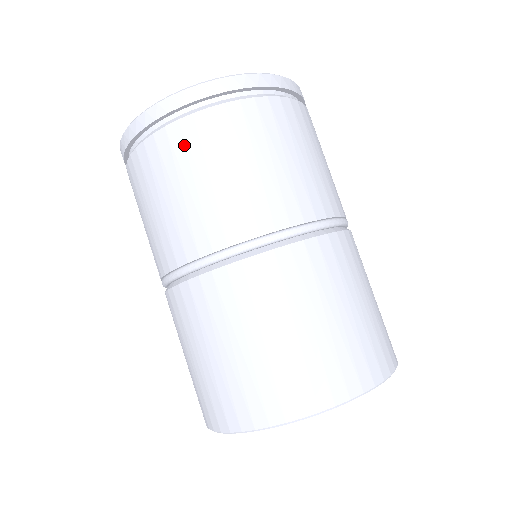
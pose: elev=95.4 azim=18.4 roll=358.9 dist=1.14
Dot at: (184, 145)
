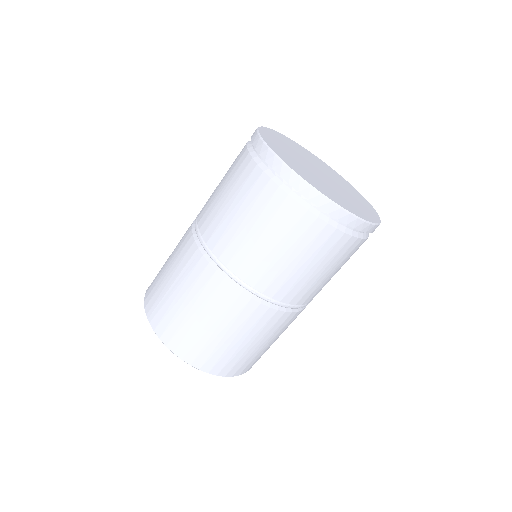
Dot at: (323, 243)
